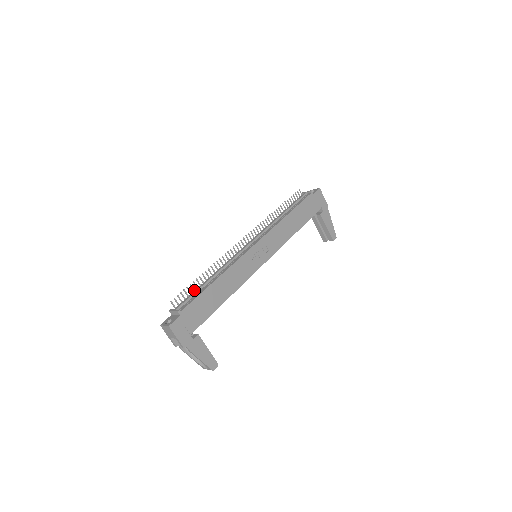
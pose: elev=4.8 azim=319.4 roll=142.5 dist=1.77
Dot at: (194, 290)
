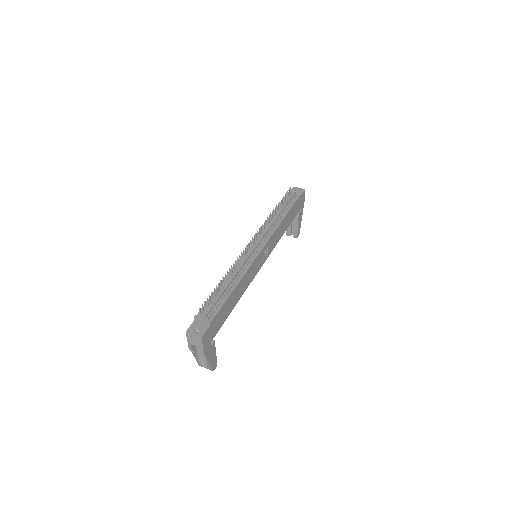
Dot at: (215, 294)
